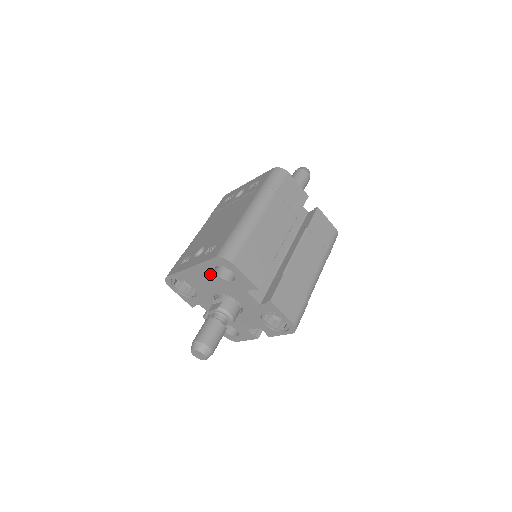
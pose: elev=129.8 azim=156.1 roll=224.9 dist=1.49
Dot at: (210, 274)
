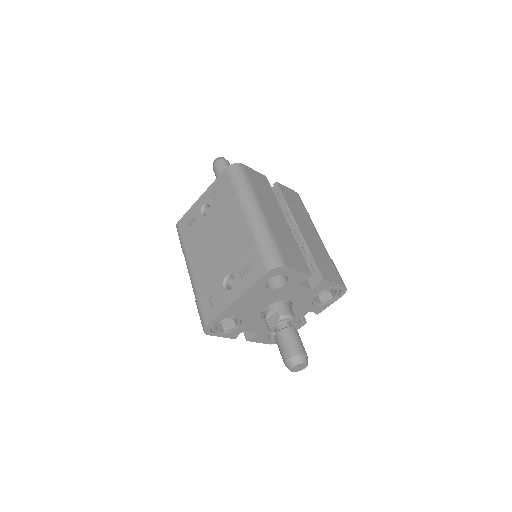
Dot at: (259, 293)
